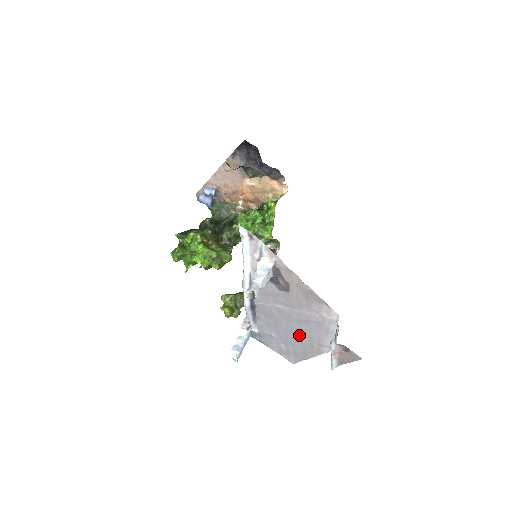
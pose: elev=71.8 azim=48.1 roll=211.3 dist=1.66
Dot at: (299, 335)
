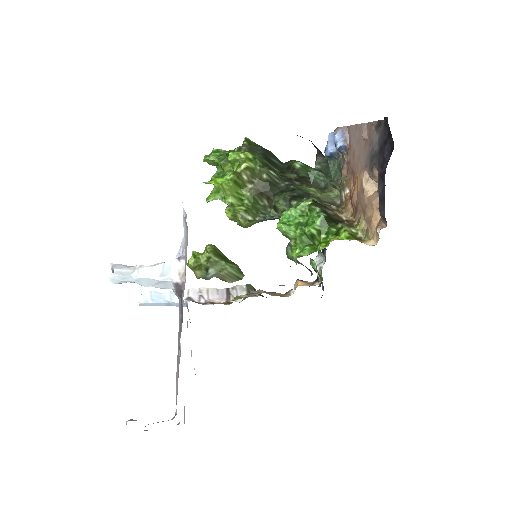
Dot at: occluded
